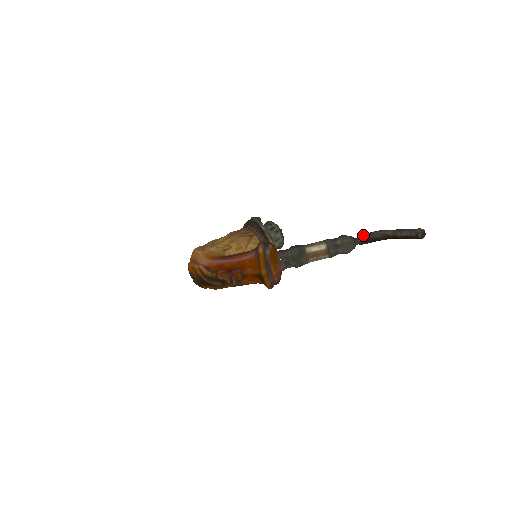
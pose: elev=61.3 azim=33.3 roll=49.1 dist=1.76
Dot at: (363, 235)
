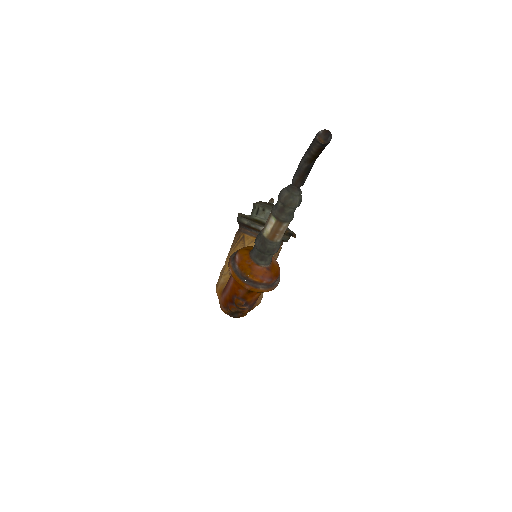
Dot at: (294, 176)
